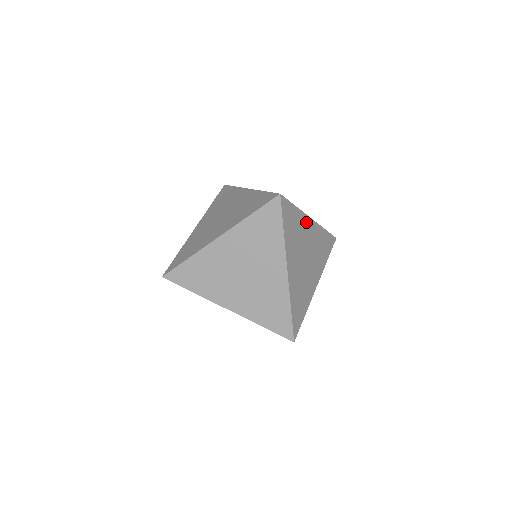
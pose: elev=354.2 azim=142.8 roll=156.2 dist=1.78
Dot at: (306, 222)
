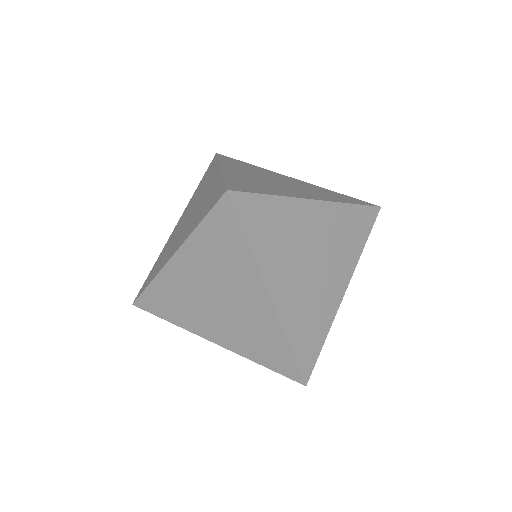
Dot at: (302, 210)
